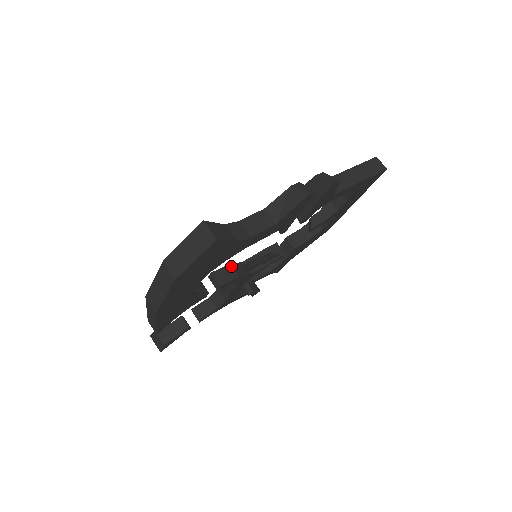
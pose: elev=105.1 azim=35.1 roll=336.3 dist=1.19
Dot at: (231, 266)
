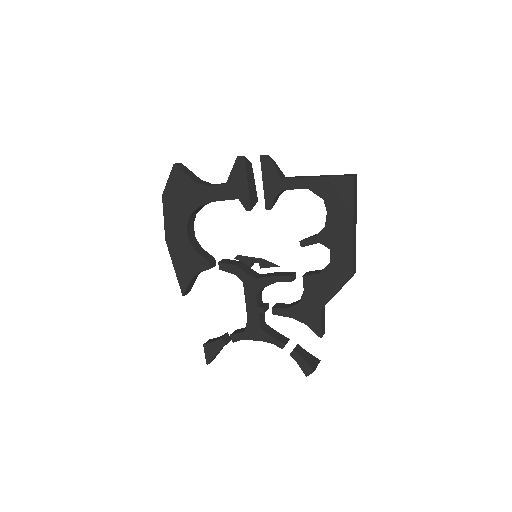
Dot at: (241, 262)
